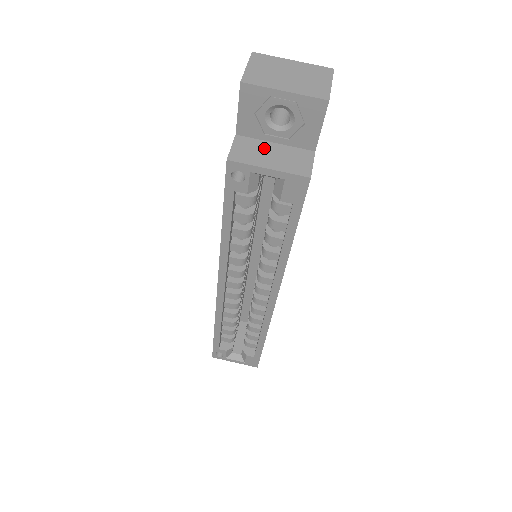
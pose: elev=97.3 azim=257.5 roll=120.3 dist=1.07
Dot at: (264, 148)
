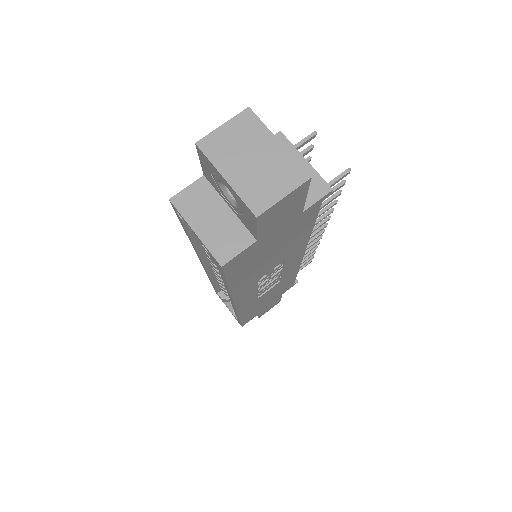
Dot at: (213, 207)
